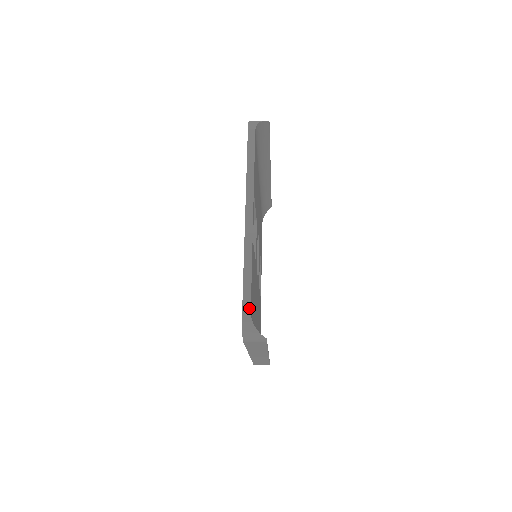
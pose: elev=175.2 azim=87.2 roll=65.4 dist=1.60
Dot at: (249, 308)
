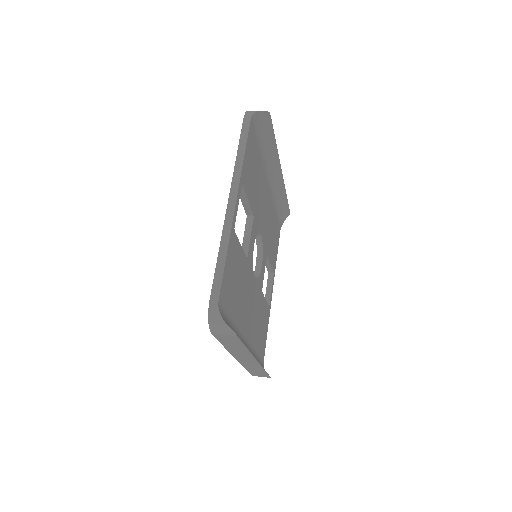
Dot at: (217, 296)
